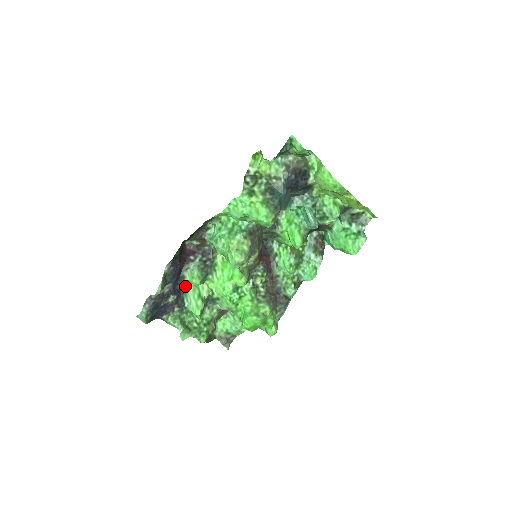
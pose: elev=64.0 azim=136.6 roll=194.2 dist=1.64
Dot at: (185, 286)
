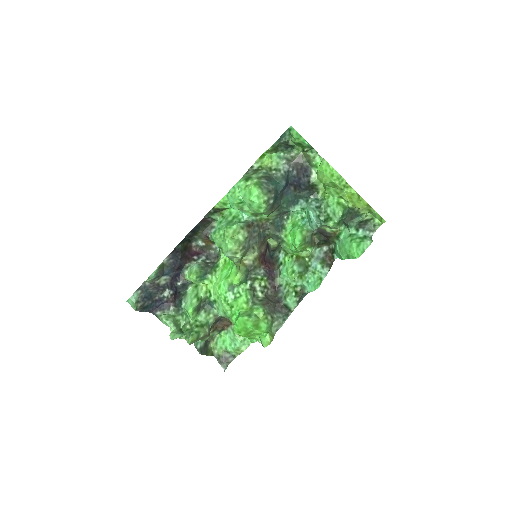
Dot at: (185, 286)
